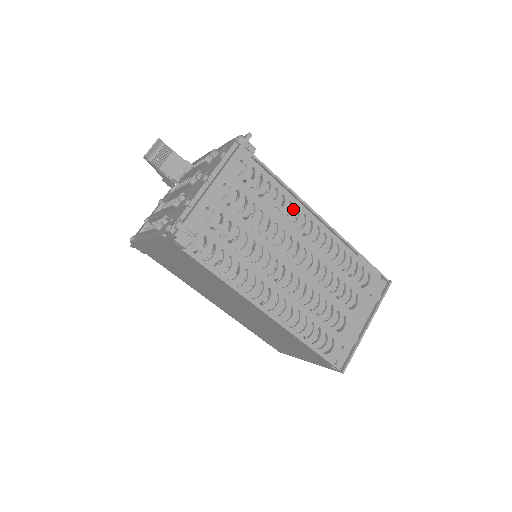
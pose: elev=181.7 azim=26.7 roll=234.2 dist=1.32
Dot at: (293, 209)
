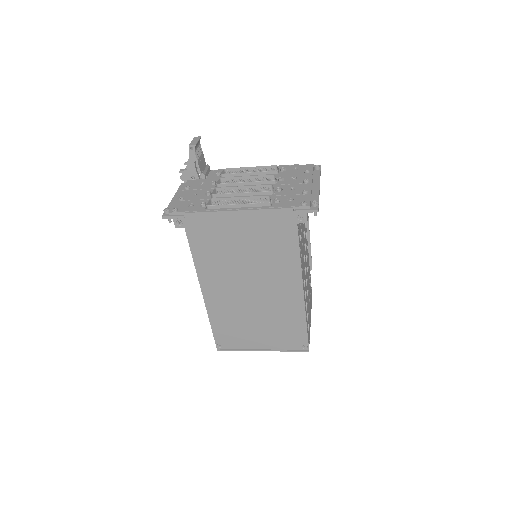
Dot at: occluded
